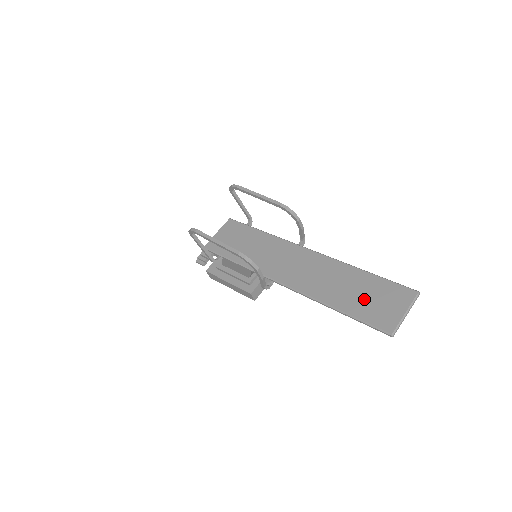
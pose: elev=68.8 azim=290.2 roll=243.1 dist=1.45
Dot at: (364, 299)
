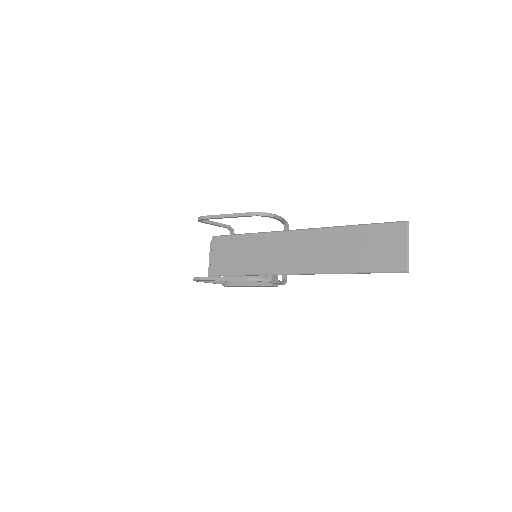
Dot at: (368, 252)
